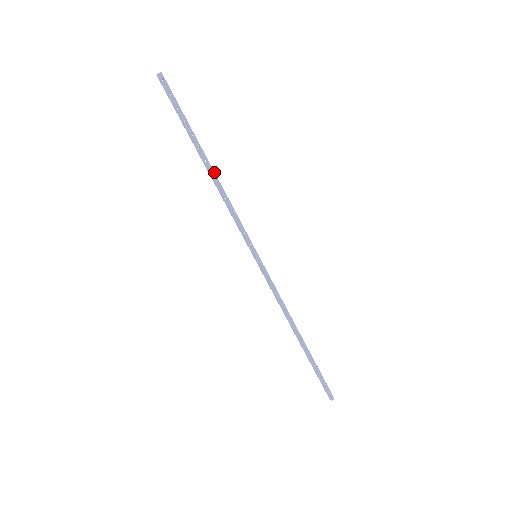
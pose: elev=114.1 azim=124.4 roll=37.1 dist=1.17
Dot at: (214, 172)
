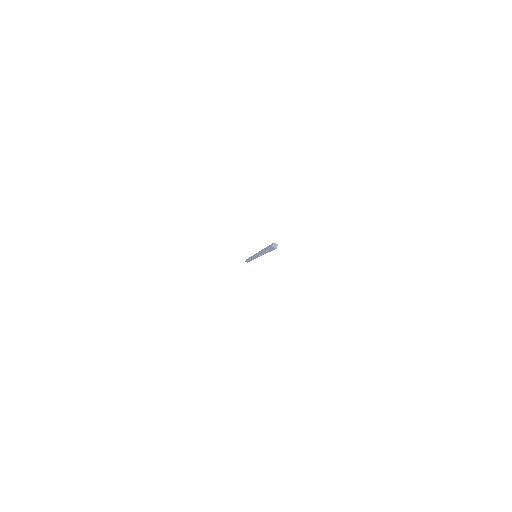
Dot at: occluded
